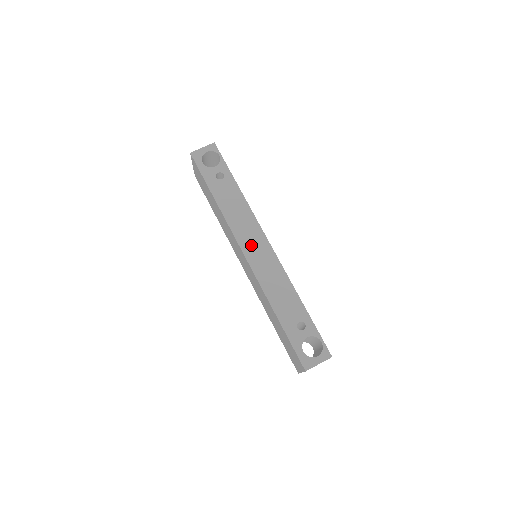
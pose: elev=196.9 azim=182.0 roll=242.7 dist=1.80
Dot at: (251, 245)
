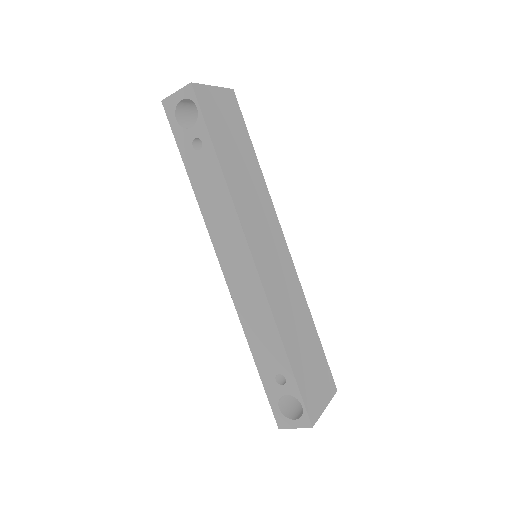
Dot at: (231, 259)
